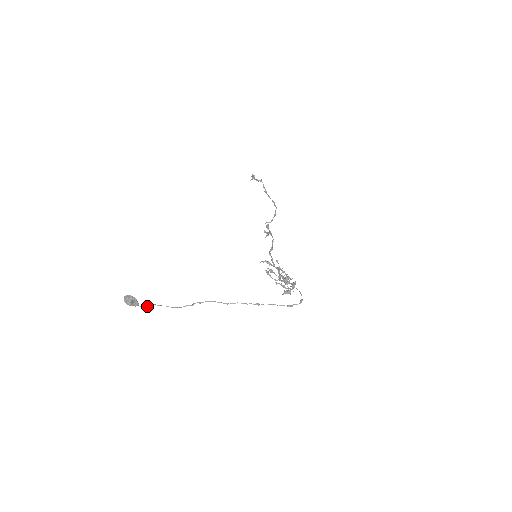
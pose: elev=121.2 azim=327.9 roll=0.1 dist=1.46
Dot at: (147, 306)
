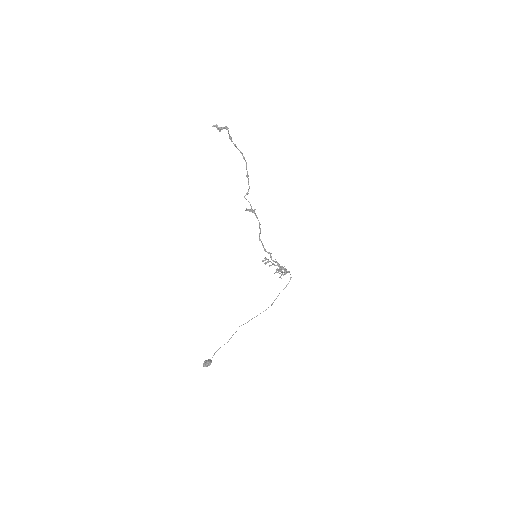
Dot at: occluded
